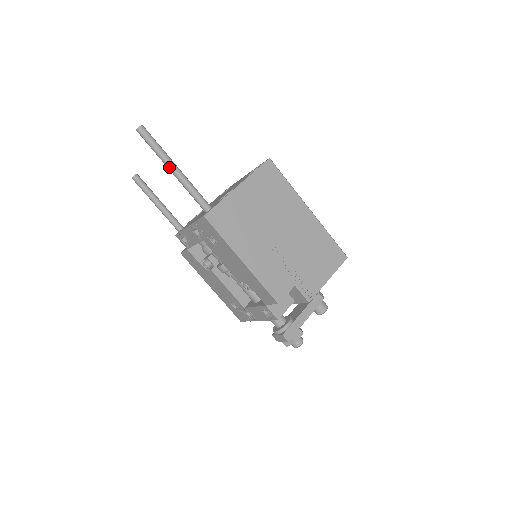
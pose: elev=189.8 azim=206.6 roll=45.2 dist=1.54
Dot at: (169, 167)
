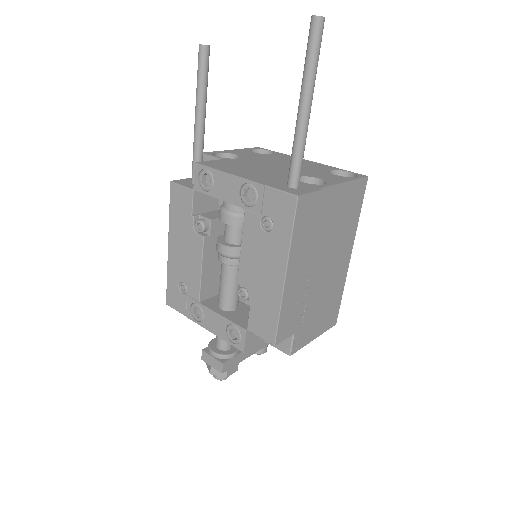
Dot at: (305, 99)
